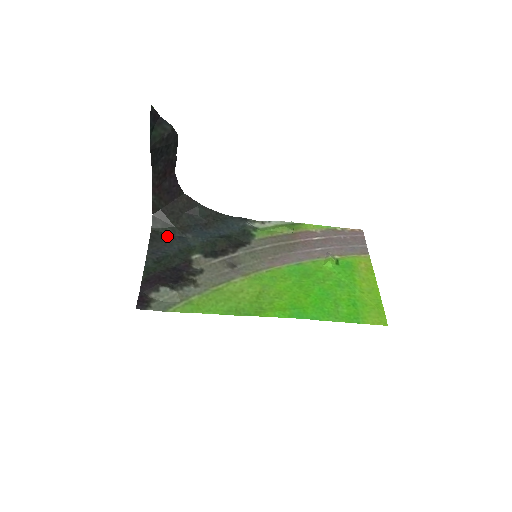
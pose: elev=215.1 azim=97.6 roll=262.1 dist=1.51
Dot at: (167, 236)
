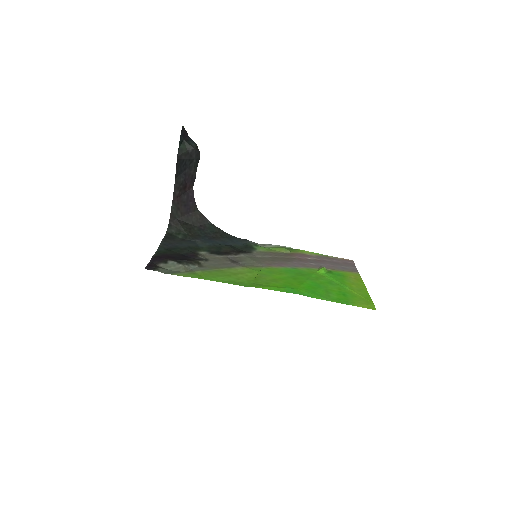
Dot at: (179, 239)
